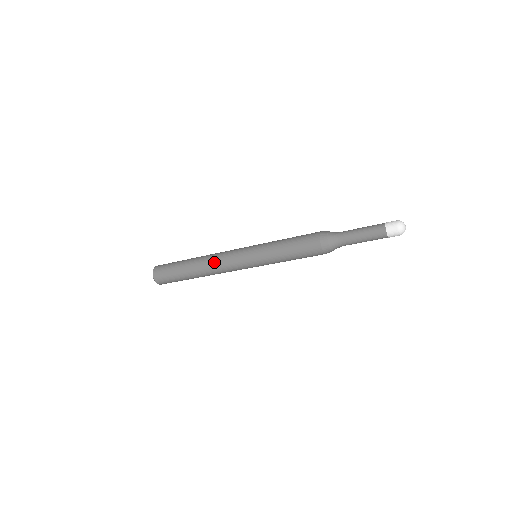
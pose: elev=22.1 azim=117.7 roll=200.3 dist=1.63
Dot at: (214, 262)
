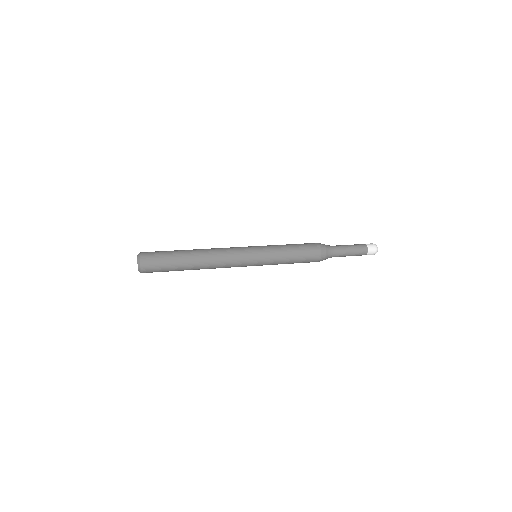
Dot at: (219, 256)
